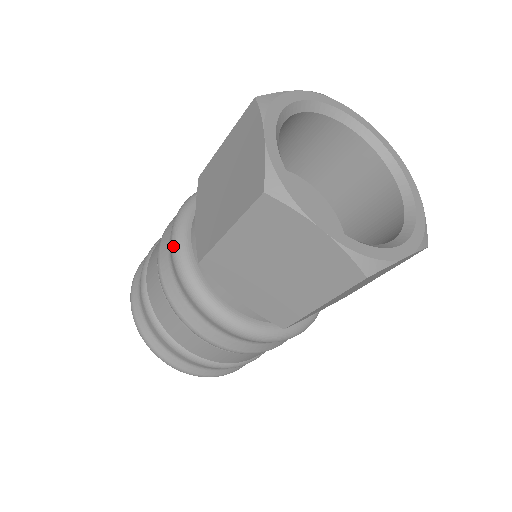
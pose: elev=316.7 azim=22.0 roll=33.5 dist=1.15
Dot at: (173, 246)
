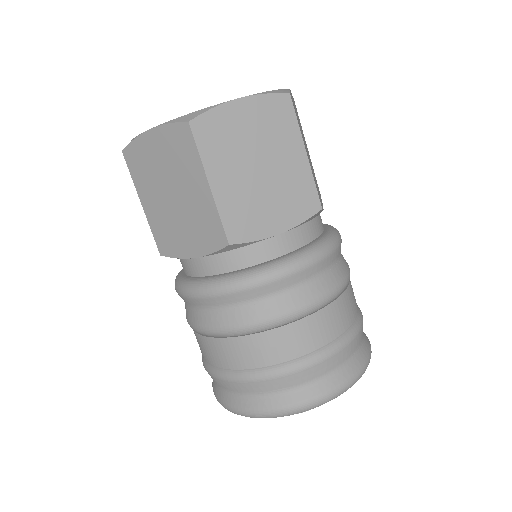
Dot at: (207, 291)
